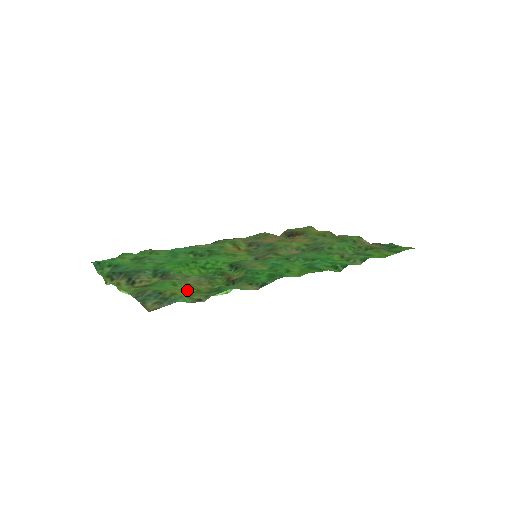
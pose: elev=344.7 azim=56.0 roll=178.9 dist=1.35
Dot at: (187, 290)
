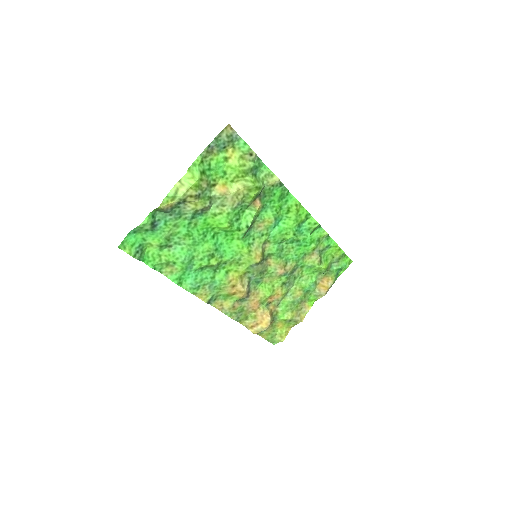
Dot at: (236, 171)
